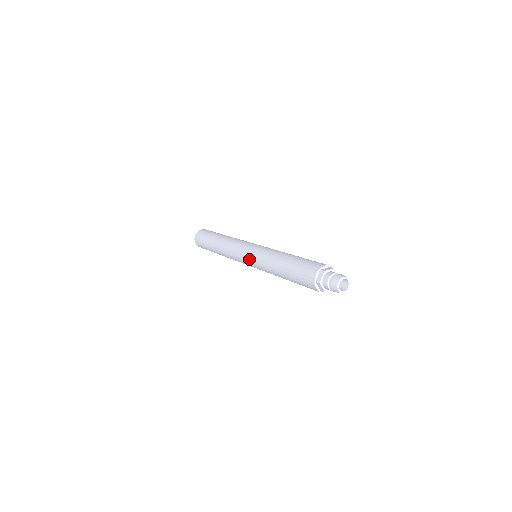
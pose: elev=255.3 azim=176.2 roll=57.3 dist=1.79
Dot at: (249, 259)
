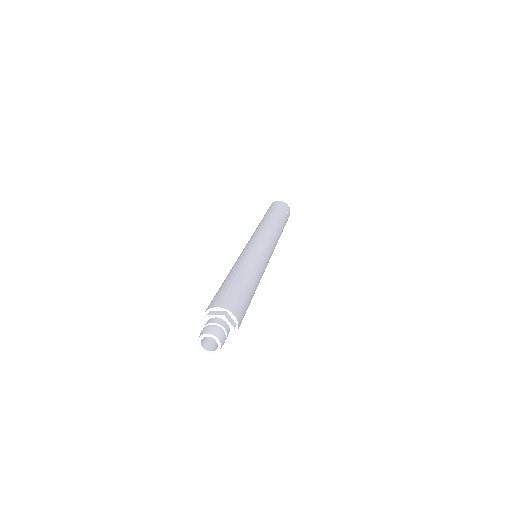
Dot at: (247, 247)
